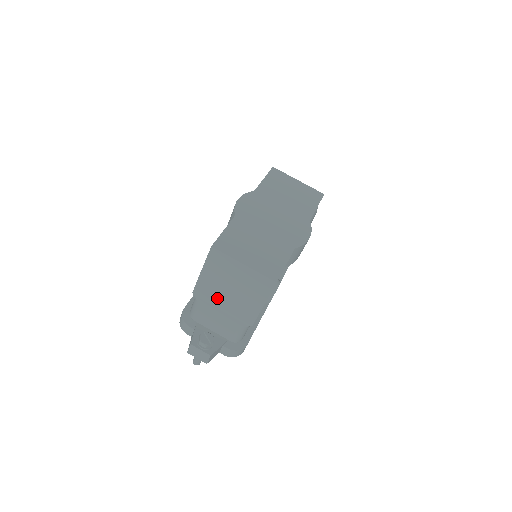
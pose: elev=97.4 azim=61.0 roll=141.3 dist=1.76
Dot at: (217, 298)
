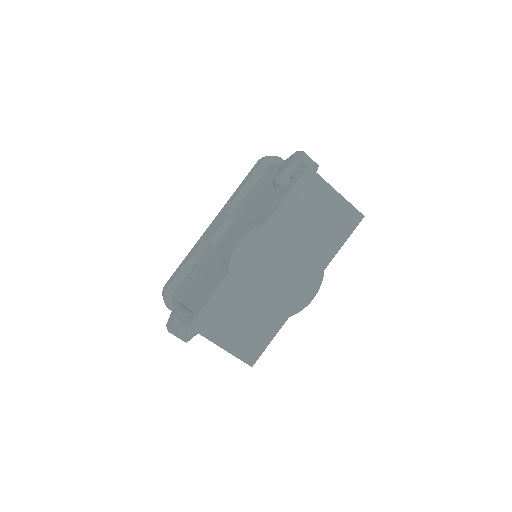
Dot at: occluded
